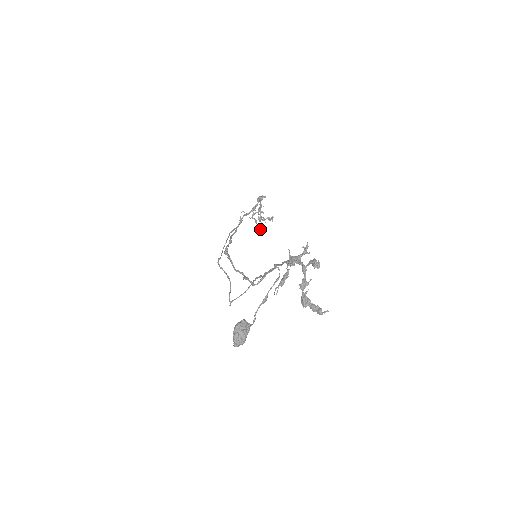
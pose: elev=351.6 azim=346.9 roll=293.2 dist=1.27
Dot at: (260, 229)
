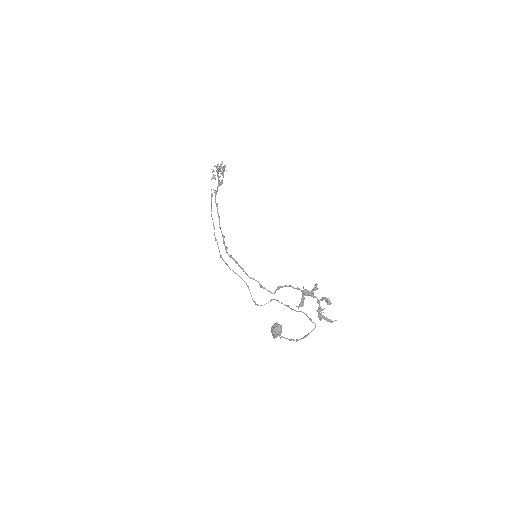
Dot at: (219, 182)
